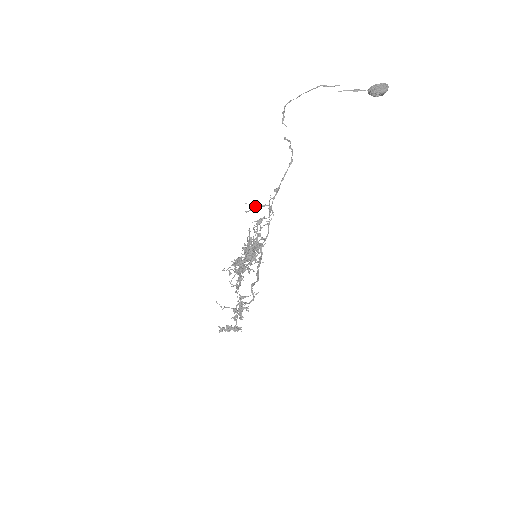
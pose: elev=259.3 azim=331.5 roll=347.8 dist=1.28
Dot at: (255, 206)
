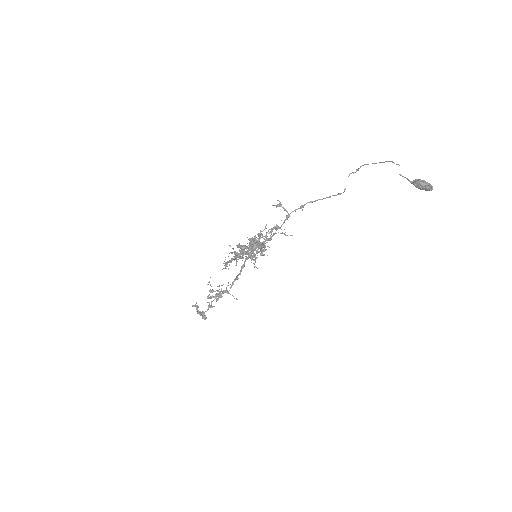
Dot at: (280, 204)
